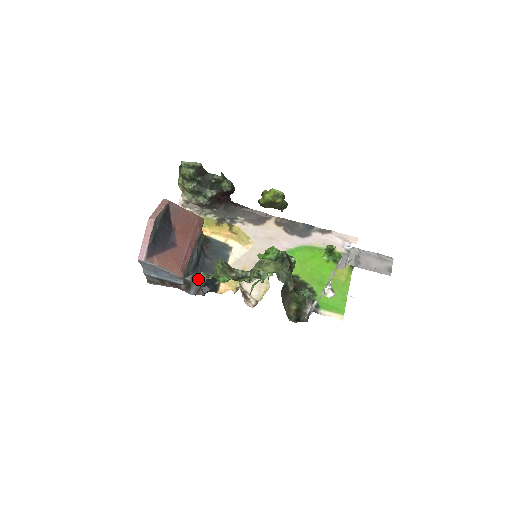
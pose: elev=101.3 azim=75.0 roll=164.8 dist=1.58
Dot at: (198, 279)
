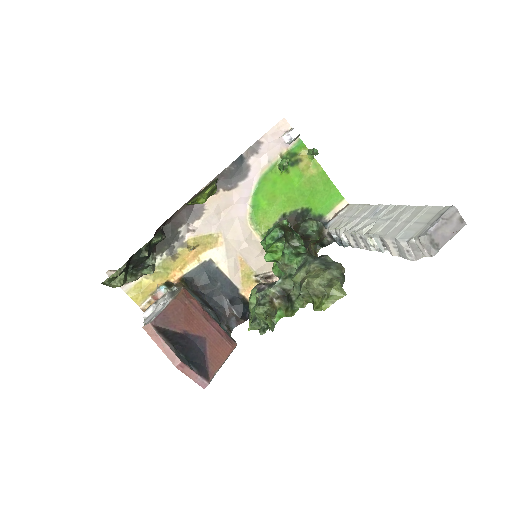
Dot at: (226, 315)
